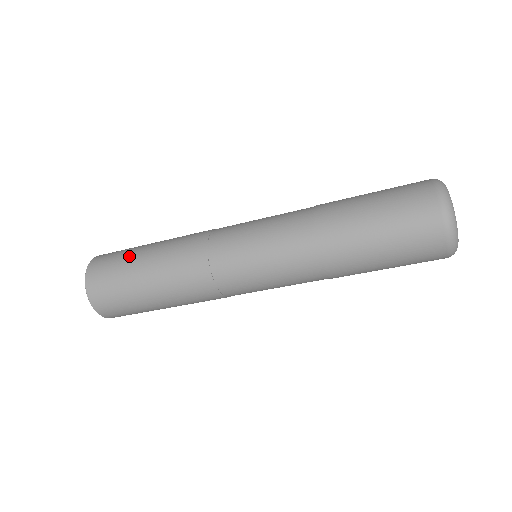
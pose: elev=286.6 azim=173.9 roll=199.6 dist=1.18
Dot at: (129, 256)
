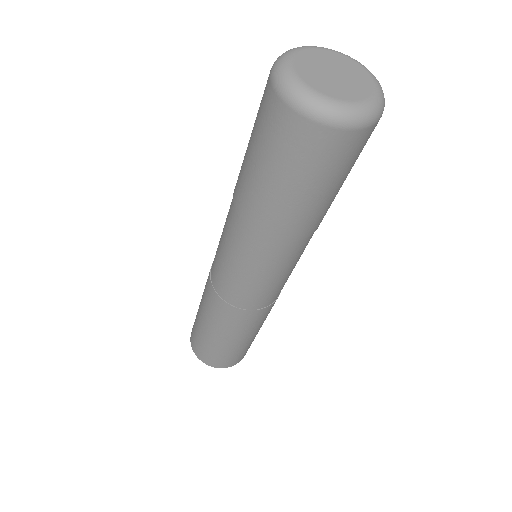
Dot at: (197, 327)
